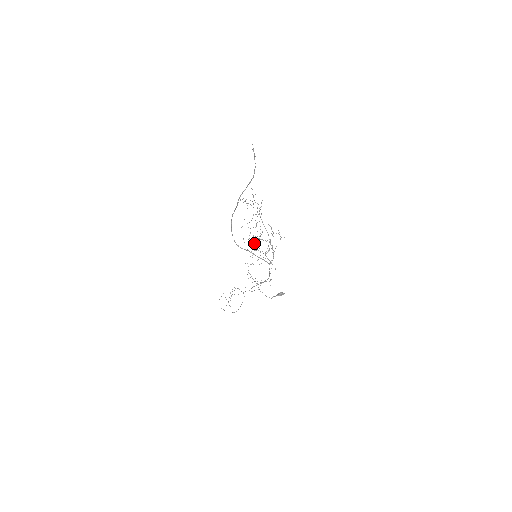
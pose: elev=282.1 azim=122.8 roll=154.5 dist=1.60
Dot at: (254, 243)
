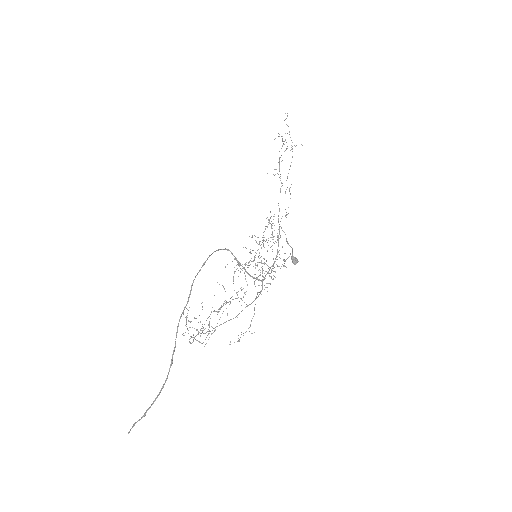
Dot at: occluded
